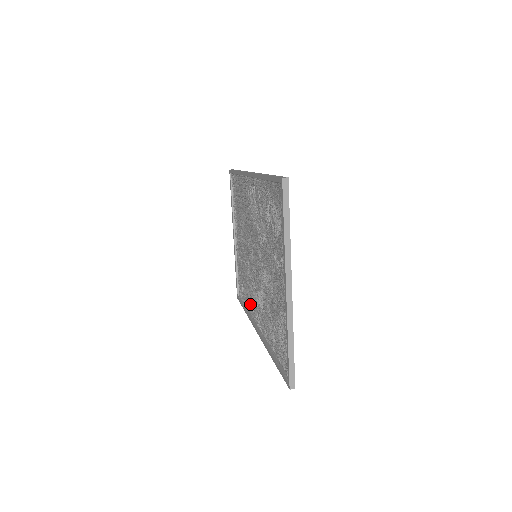
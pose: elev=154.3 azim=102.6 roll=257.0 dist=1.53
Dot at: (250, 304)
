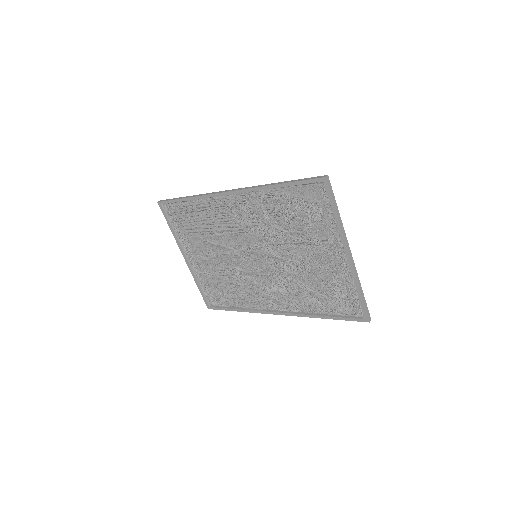
Dot at: (250, 300)
